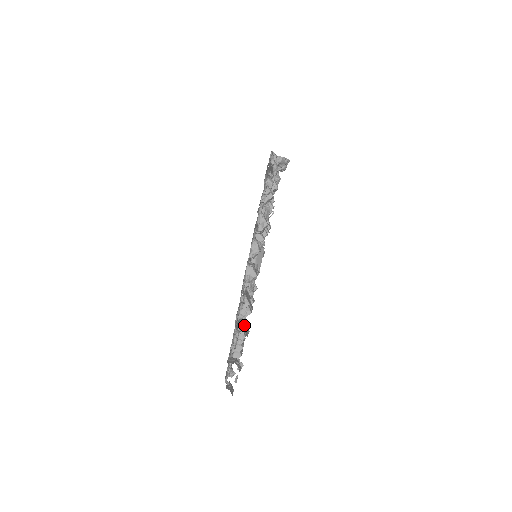
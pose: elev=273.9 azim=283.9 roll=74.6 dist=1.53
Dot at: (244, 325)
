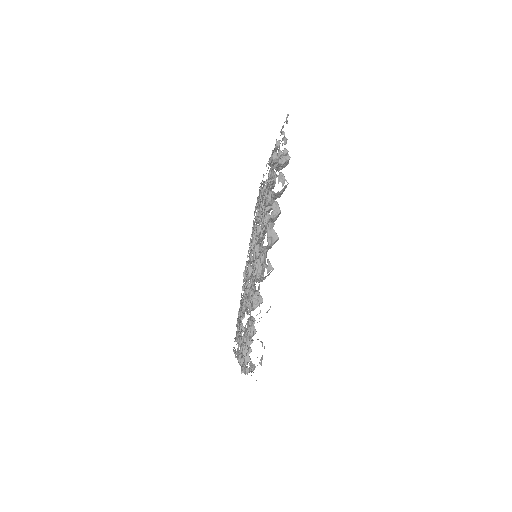
Dot at: occluded
